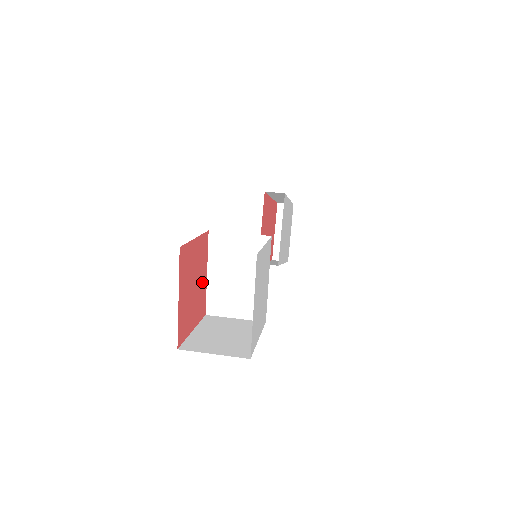
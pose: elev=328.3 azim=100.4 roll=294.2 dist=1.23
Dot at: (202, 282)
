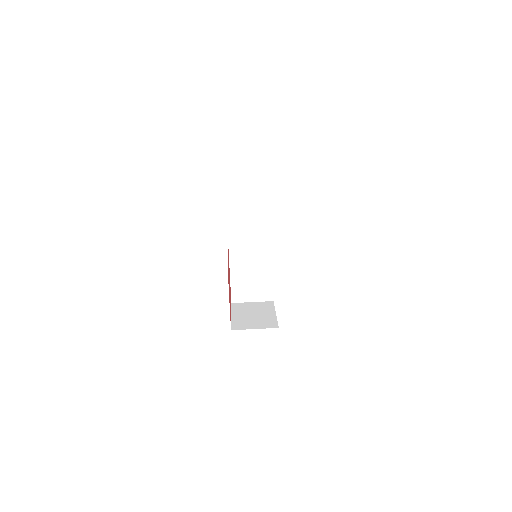
Dot at: occluded
